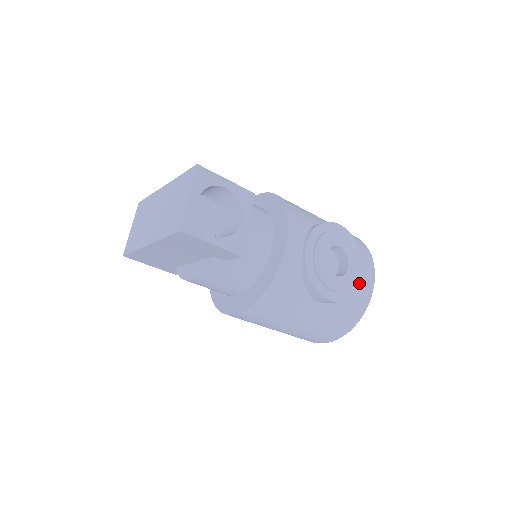
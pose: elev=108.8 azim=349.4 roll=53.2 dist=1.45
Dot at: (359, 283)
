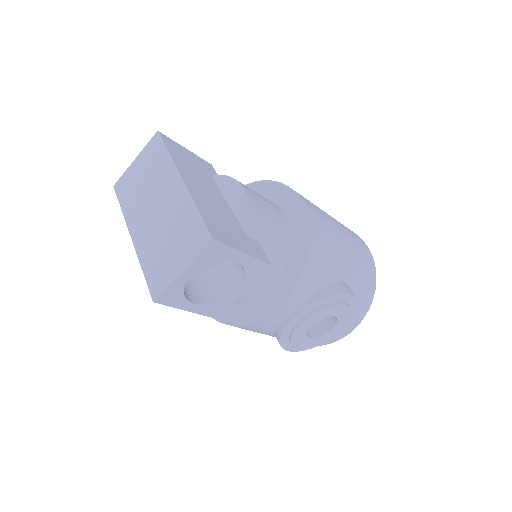
Dot at: occluded
